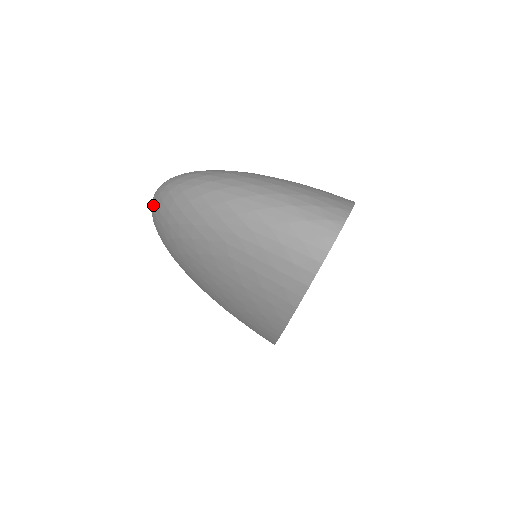
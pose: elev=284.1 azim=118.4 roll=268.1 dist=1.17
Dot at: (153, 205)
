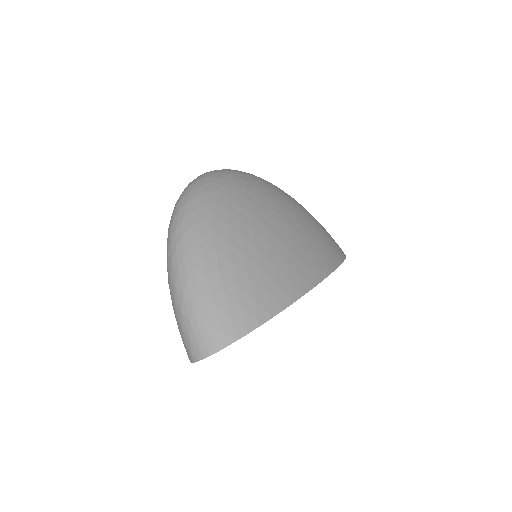
Dot at: occluded
